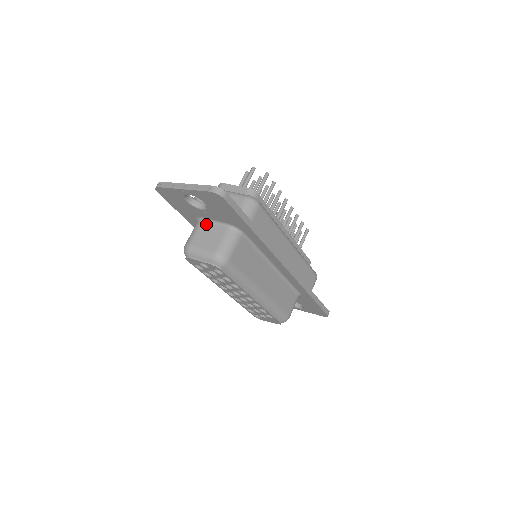
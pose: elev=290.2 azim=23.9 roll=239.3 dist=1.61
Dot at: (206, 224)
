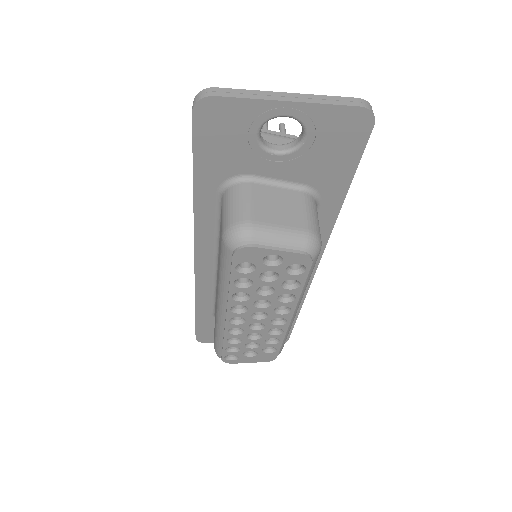
Dot at: (261, 186)
